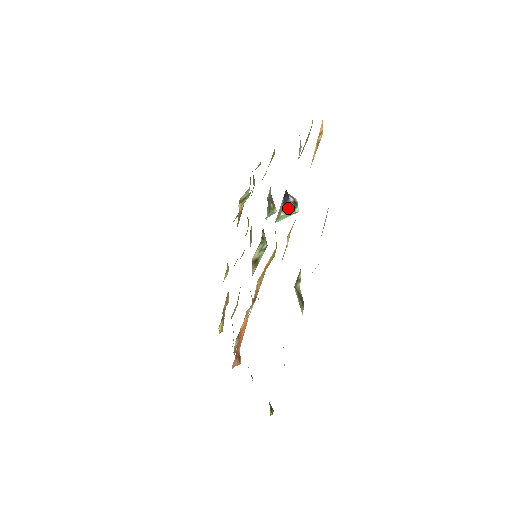
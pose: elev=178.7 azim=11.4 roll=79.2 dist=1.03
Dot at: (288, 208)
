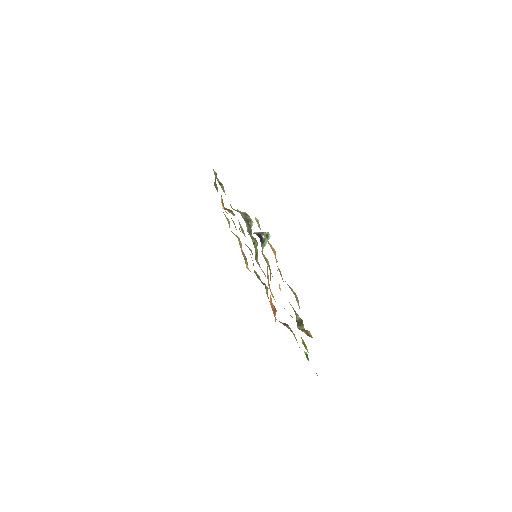
Dot at: (265, 242)
